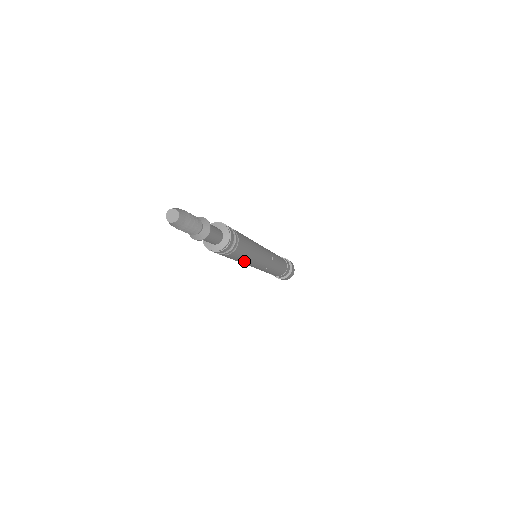
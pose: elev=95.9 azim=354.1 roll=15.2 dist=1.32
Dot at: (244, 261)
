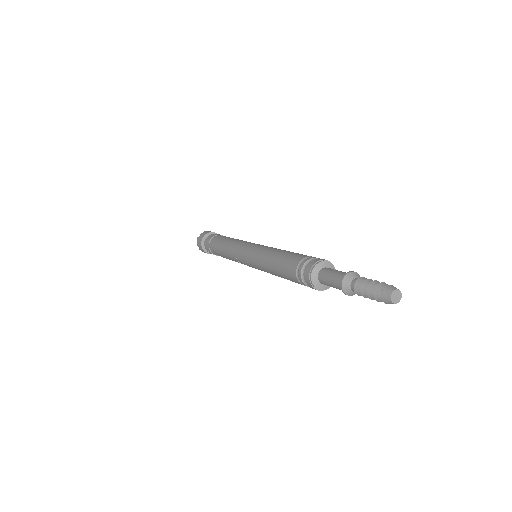
Dot at: (274, 274)
